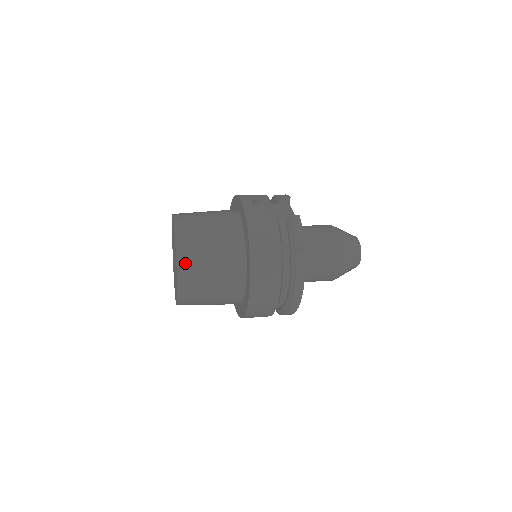
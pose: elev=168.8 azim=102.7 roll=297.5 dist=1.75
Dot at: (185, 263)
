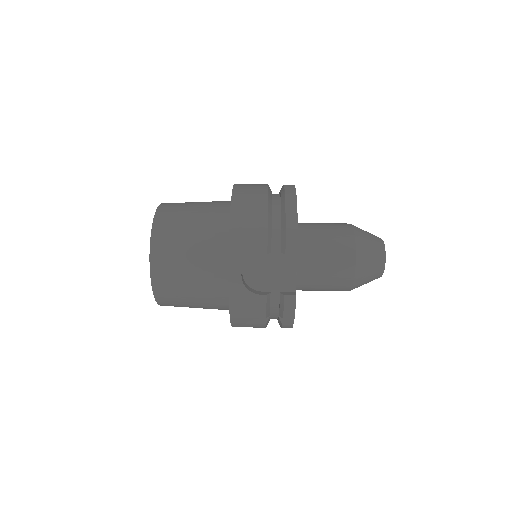
Dot at: (166, 304)
